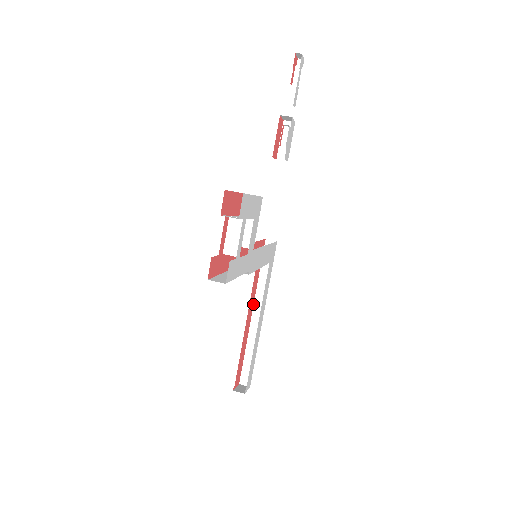
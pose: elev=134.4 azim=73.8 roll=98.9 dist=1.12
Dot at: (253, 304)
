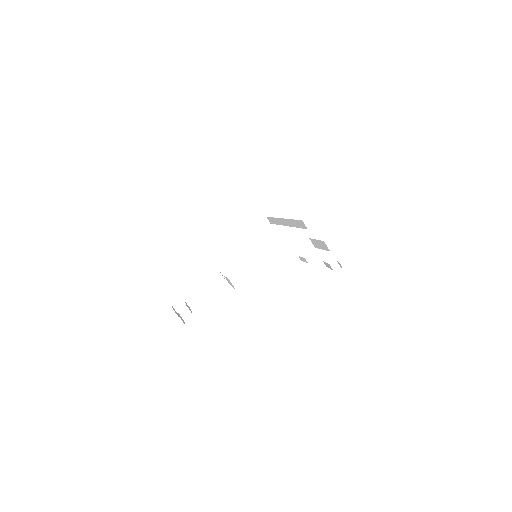
Dot at: (283, 218)
